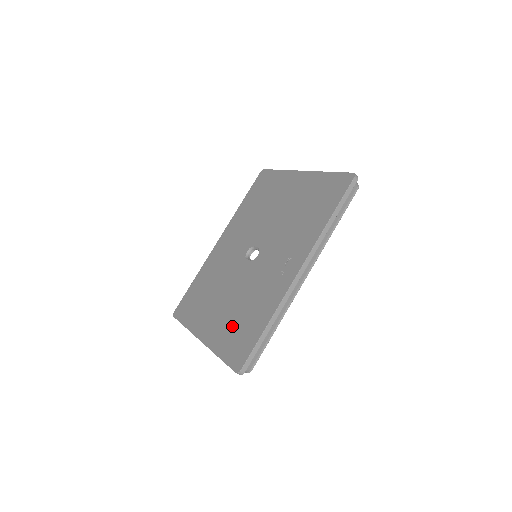
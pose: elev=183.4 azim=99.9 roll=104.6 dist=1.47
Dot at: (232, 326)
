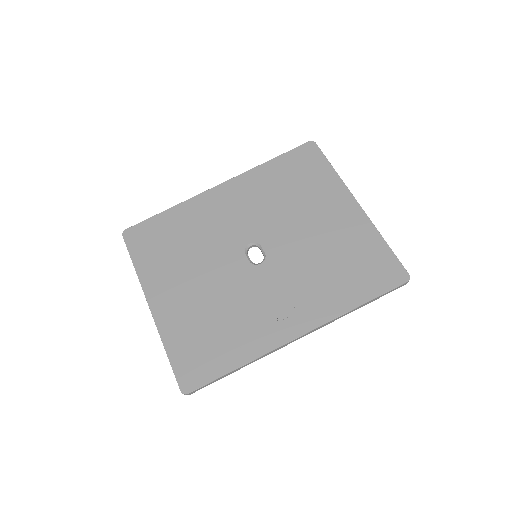
Dot at: (196, 328)
